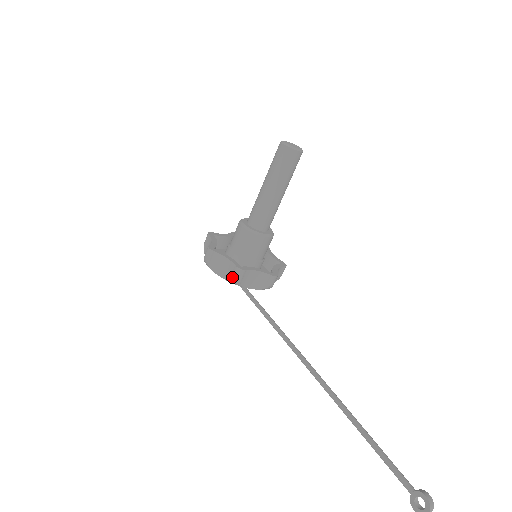
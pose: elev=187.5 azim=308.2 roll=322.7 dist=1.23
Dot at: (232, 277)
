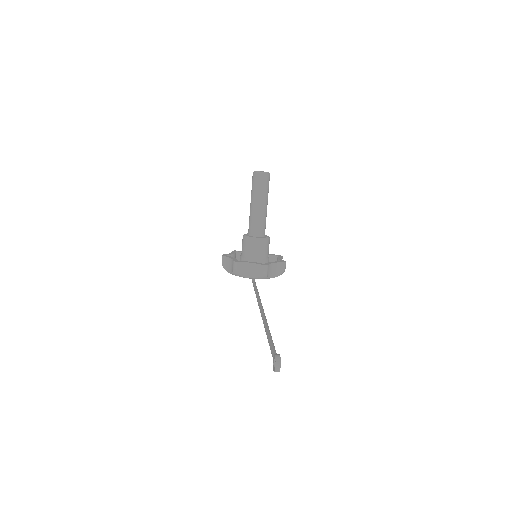
Dot at: (233, 270)
